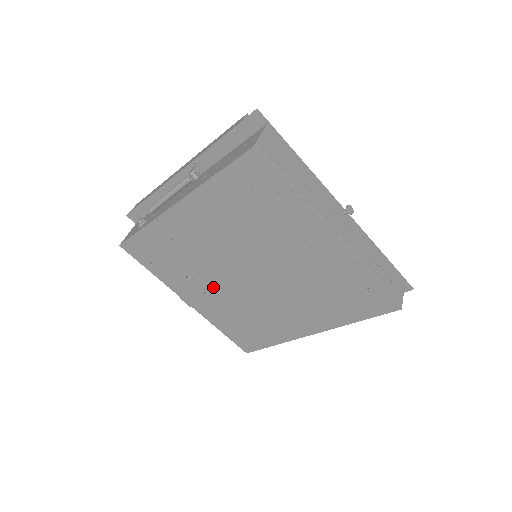
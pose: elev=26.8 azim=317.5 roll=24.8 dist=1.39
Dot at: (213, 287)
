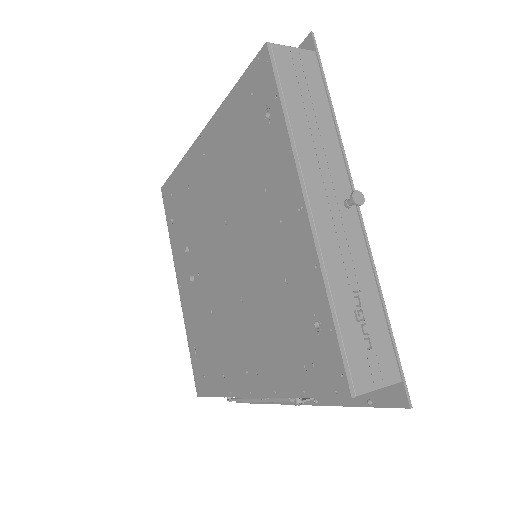
Dot at: (198, 269)
